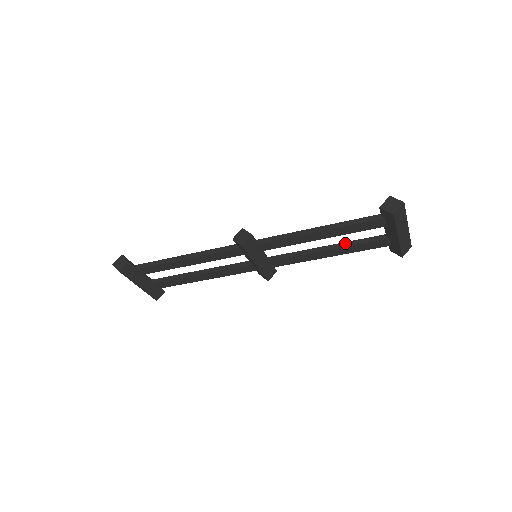
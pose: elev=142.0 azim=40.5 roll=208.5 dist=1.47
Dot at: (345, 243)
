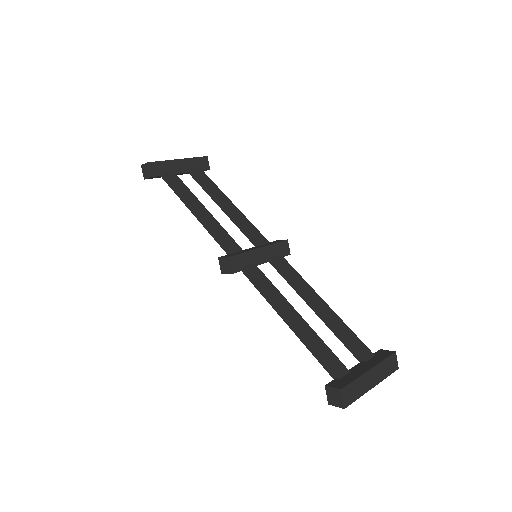
Dot at: (329, 324)
